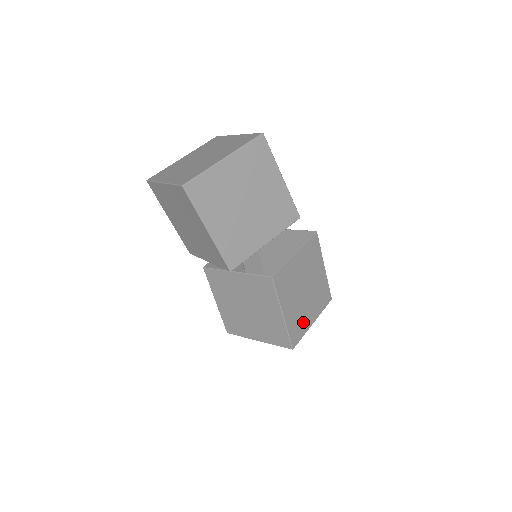
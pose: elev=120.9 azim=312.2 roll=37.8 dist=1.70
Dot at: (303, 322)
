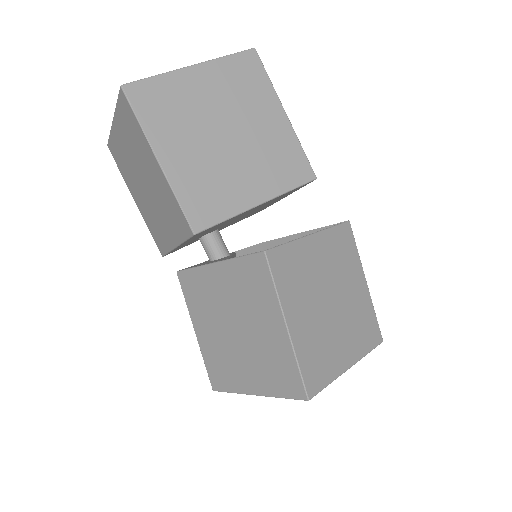
Dot at: (329, 357)
